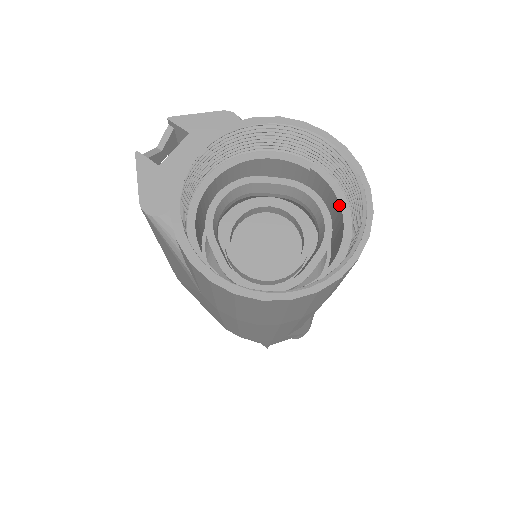
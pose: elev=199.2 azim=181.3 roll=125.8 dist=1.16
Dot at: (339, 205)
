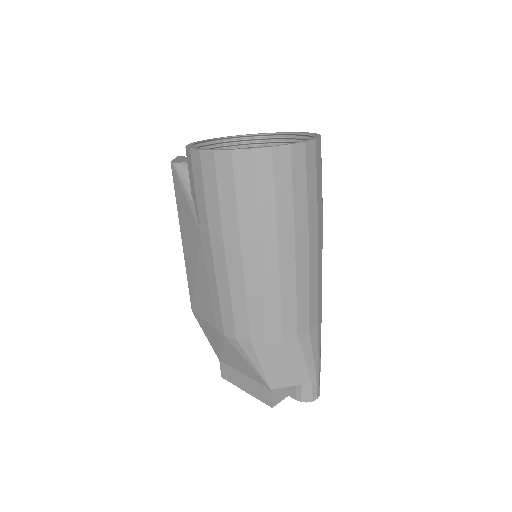
Dot at: occluded
